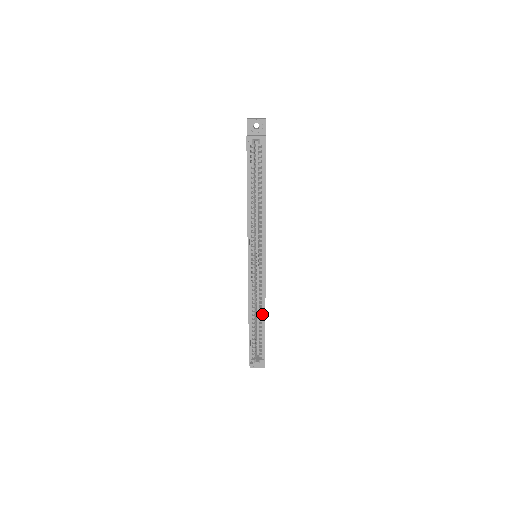
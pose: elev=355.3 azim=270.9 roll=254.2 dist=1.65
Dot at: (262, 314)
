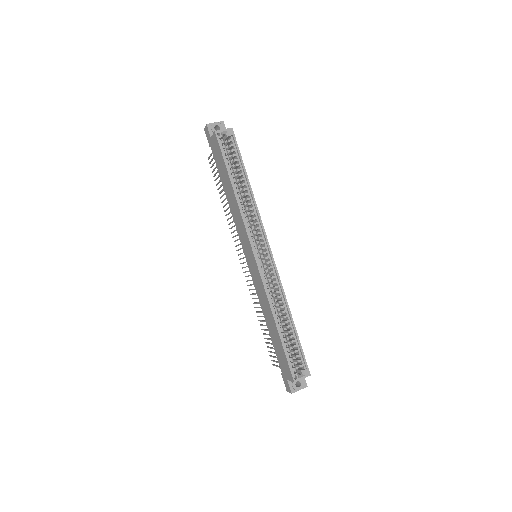
Dot at: (286, 313)
